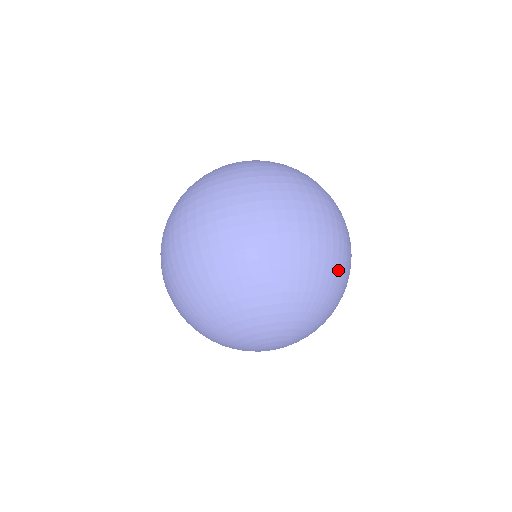
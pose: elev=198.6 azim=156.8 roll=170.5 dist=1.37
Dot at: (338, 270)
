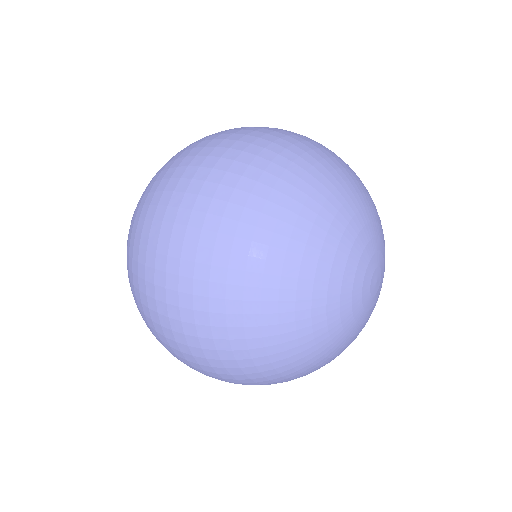
Dot at: occluded
